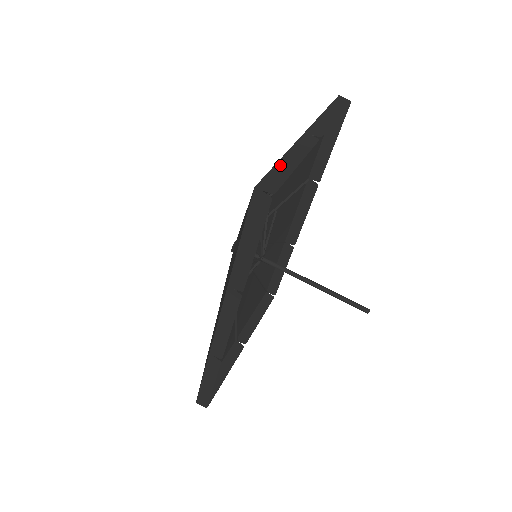
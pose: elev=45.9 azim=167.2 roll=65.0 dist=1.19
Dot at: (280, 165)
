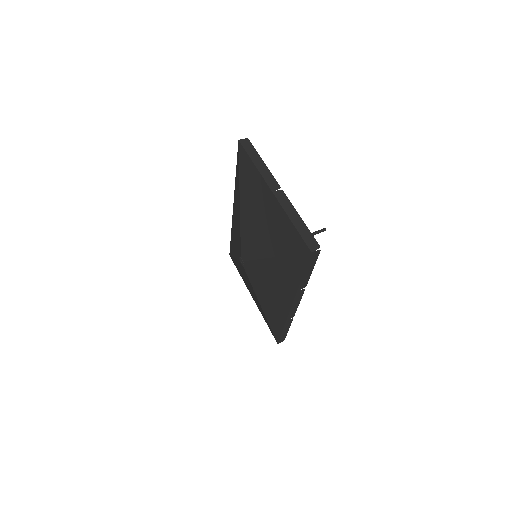
Dot at: (298, 228)
